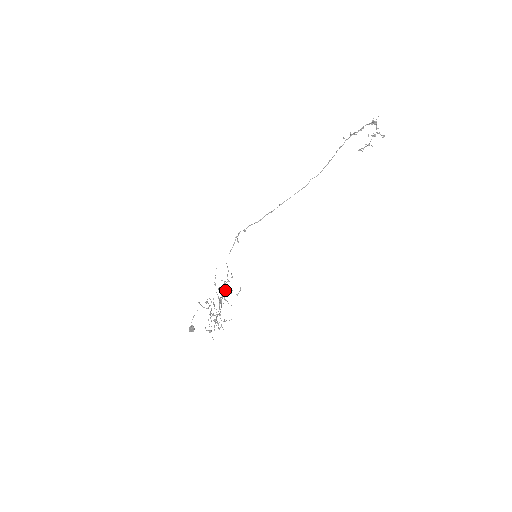
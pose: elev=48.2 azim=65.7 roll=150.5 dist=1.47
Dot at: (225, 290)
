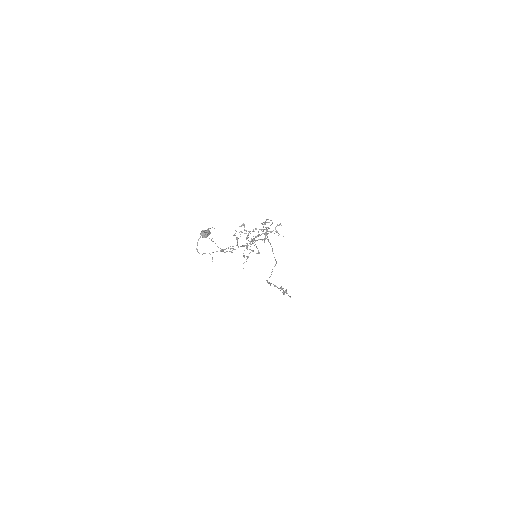
Dot at: (267, 231)
